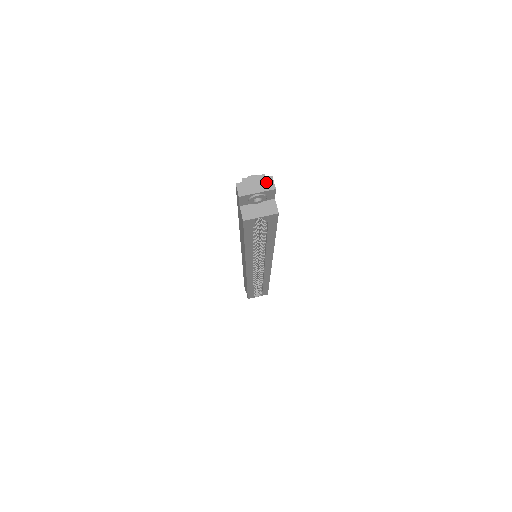
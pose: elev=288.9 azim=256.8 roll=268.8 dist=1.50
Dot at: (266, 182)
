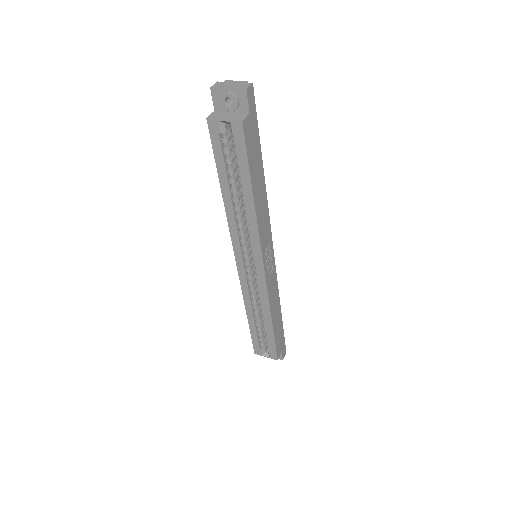
Dot at: (243, 85)
